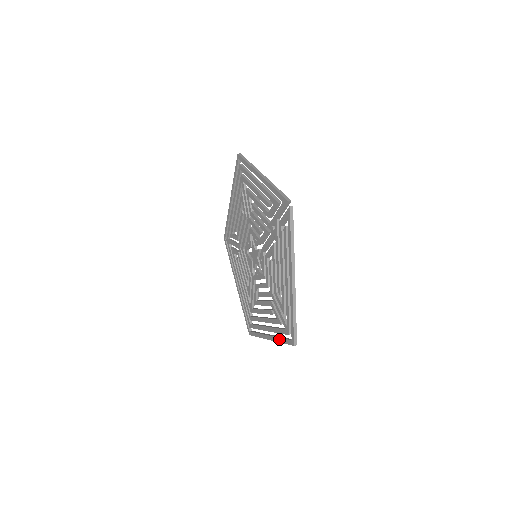
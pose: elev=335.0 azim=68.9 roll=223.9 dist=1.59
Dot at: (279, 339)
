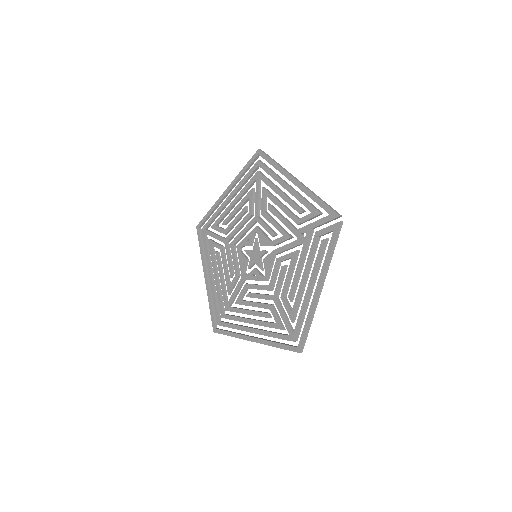
Dot at: (274, 343)
